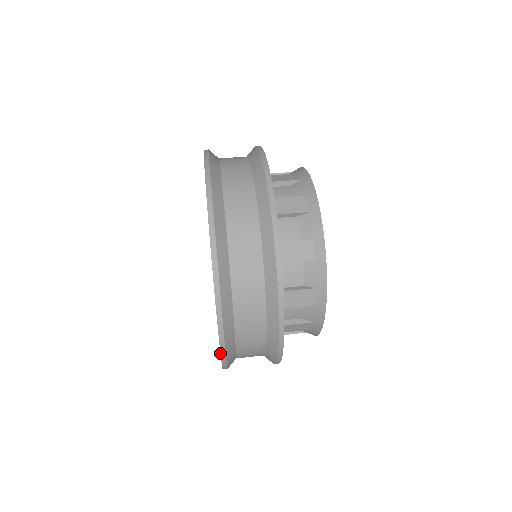
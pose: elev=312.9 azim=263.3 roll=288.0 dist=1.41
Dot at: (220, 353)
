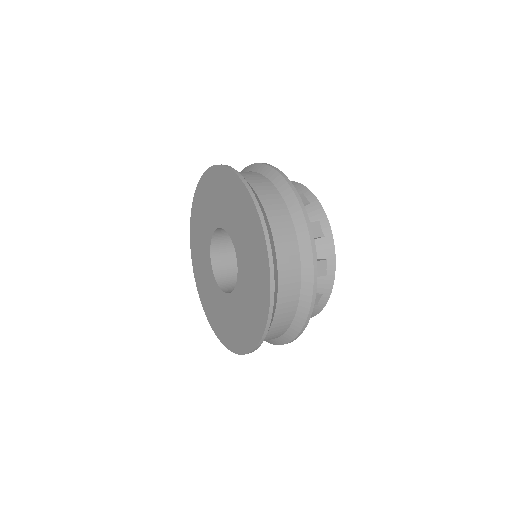
Dot at: (255, 207)
